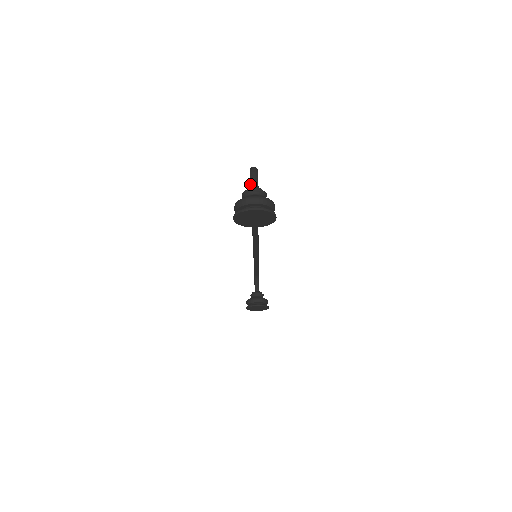
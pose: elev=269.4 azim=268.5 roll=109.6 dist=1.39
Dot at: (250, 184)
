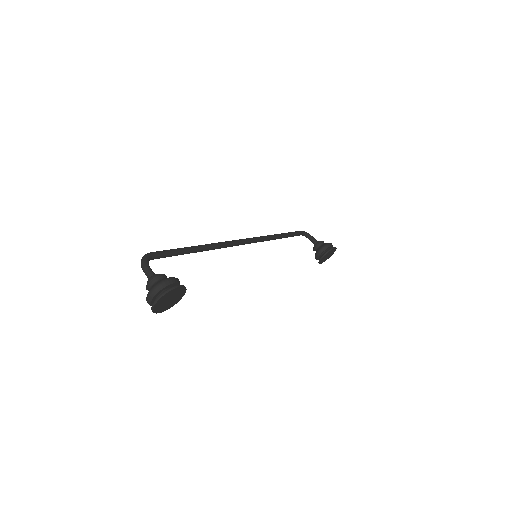
Dot at: (147, 277)
